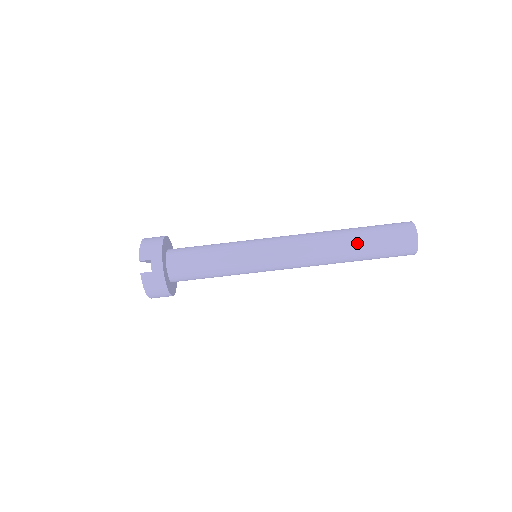
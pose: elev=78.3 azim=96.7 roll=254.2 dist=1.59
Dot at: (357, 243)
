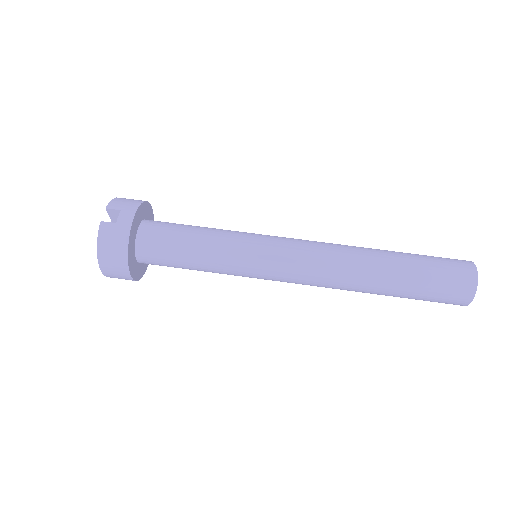
Dot at: (394, 262)
